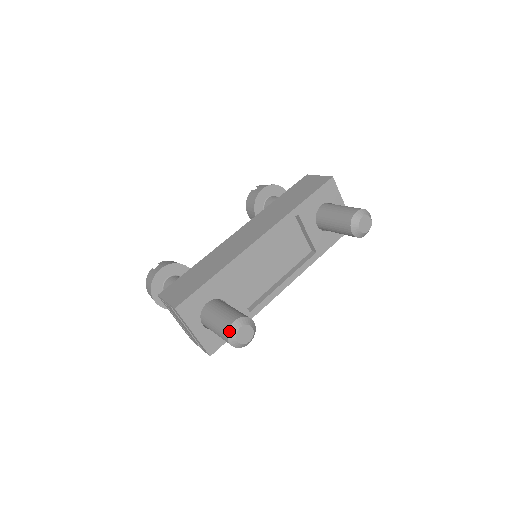
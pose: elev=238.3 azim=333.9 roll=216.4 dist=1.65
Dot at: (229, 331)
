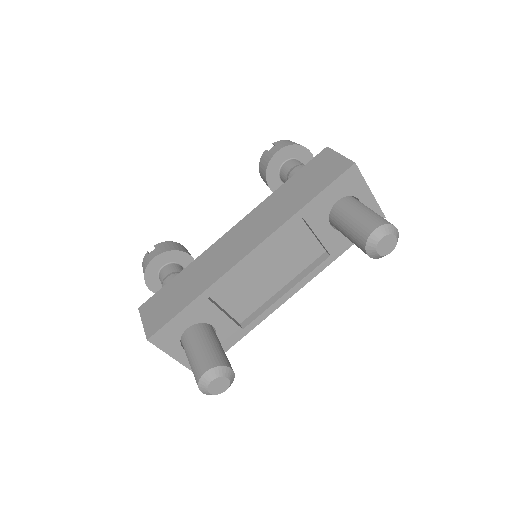
Dot at: (200, 383)
